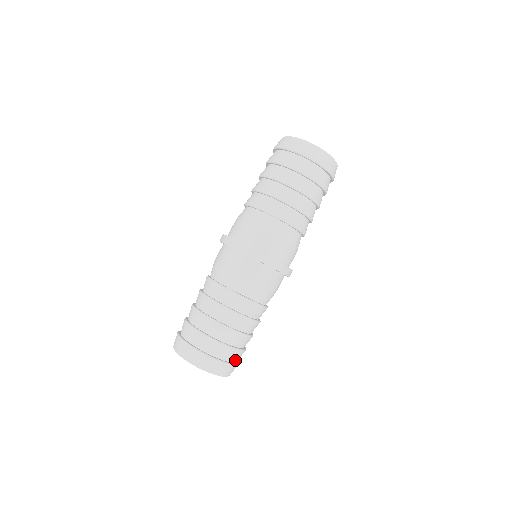
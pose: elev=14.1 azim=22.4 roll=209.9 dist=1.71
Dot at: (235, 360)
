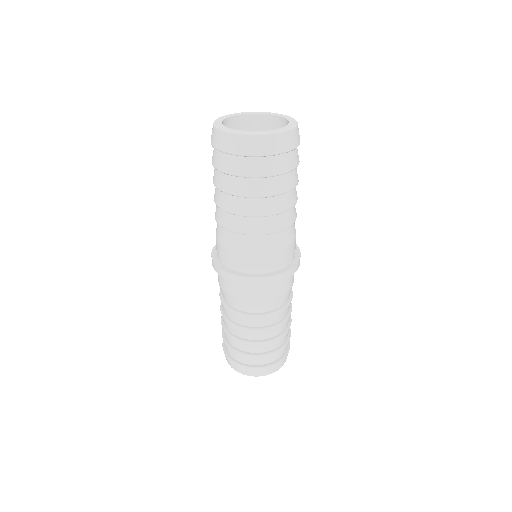
Dot at: occluded
